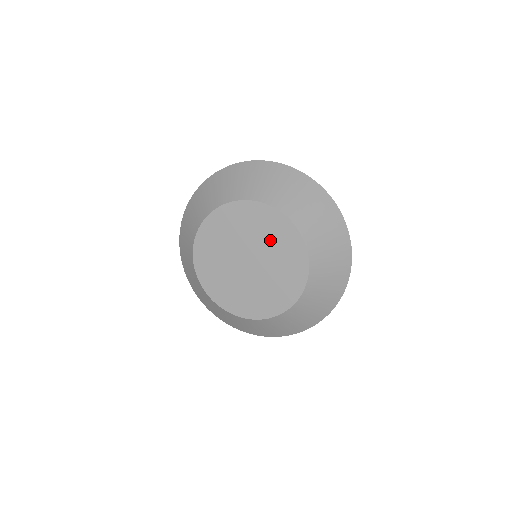
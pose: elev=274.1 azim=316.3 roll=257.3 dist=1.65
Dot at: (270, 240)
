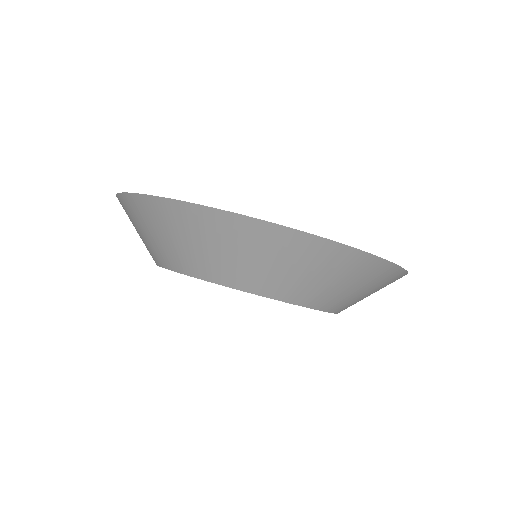
Dot at: occluded
